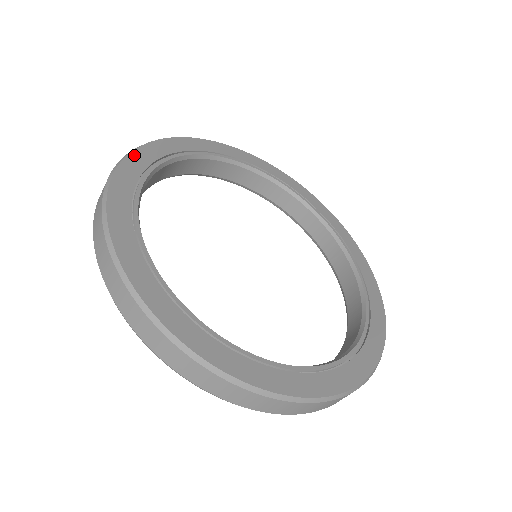
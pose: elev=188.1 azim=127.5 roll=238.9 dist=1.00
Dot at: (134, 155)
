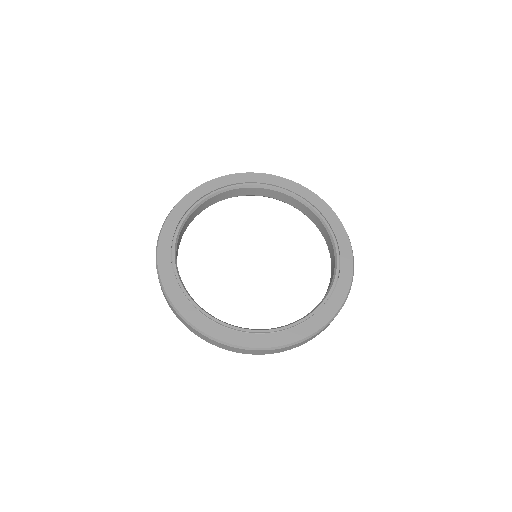
Dot at: (189, 195)
